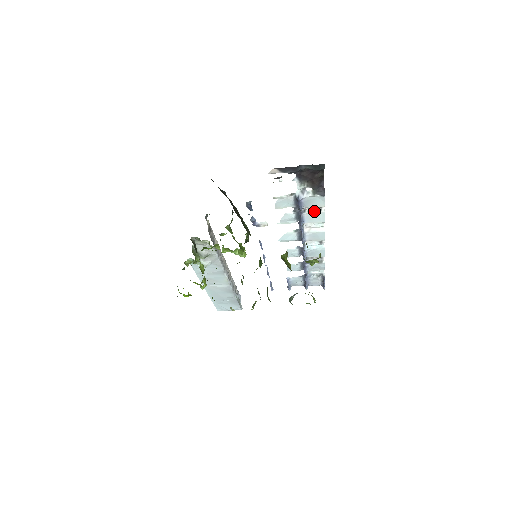
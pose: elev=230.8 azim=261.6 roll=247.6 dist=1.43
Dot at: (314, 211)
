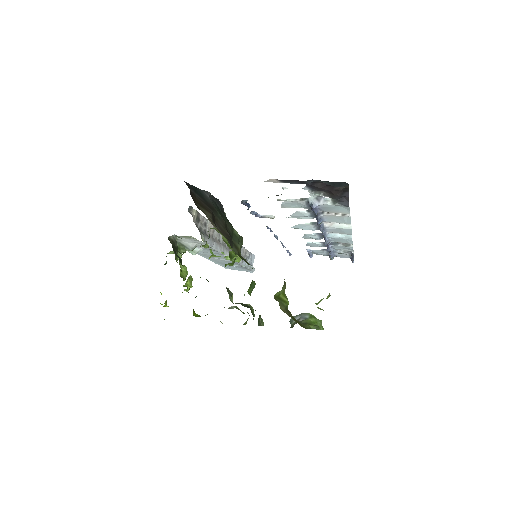
Dot at: (336, 214)
